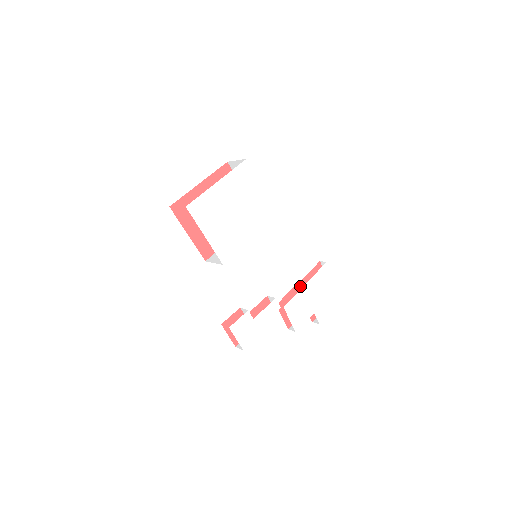
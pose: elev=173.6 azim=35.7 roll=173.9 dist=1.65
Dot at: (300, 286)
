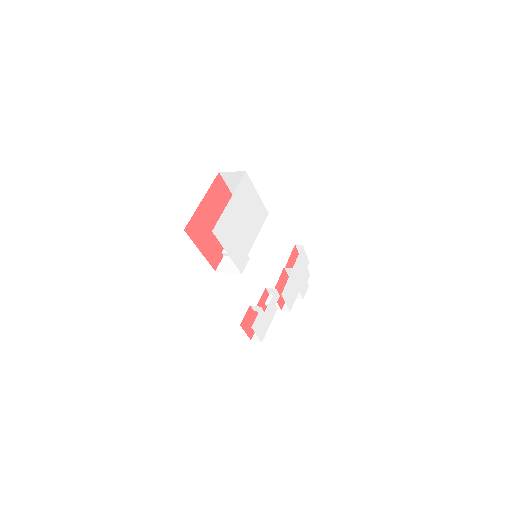
Dot at: (285, 271)
